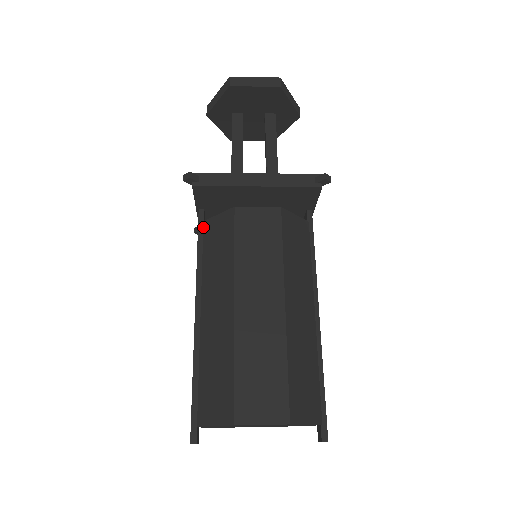
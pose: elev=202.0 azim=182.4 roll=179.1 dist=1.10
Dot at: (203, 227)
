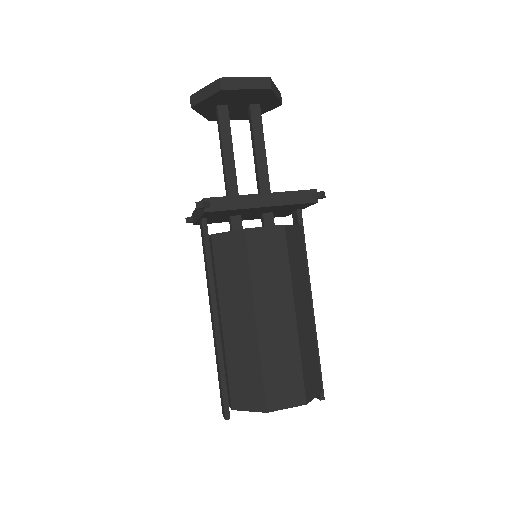
Dot at: (211, 240)
